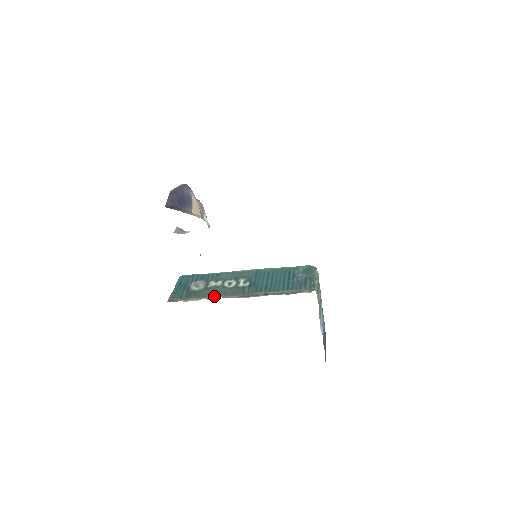
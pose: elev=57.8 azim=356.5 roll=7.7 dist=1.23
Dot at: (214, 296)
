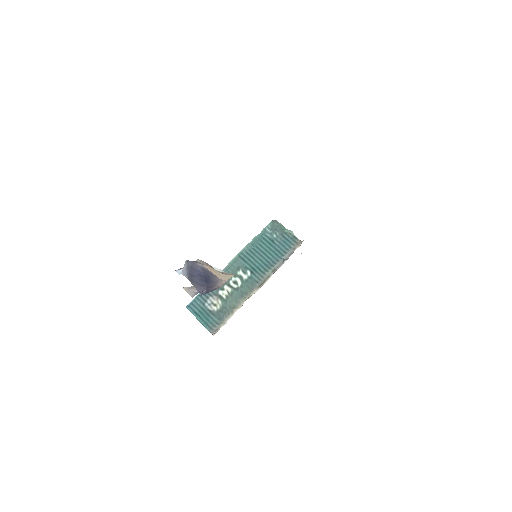
Dot at: (240, 302)
